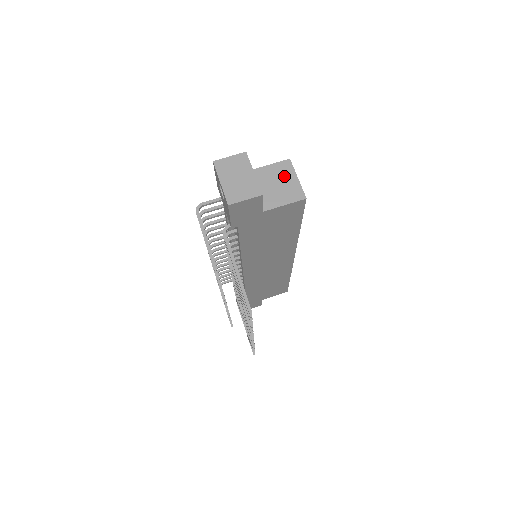
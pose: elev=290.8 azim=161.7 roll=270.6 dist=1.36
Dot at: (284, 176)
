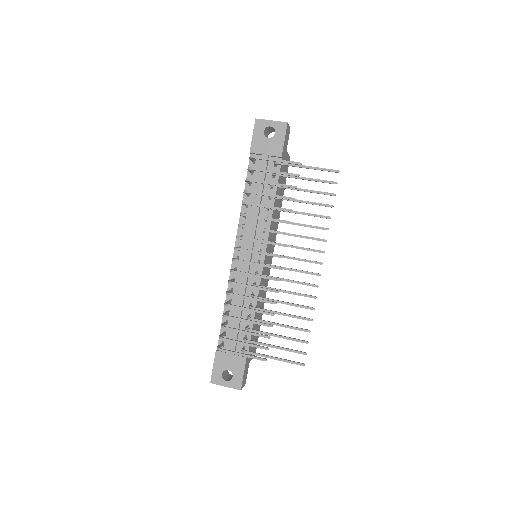
Dot at: occluded
